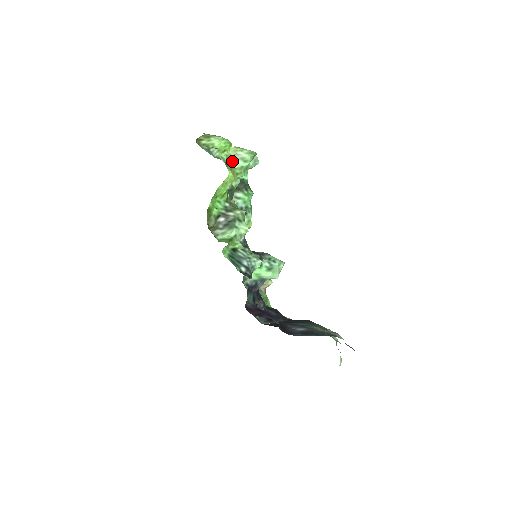
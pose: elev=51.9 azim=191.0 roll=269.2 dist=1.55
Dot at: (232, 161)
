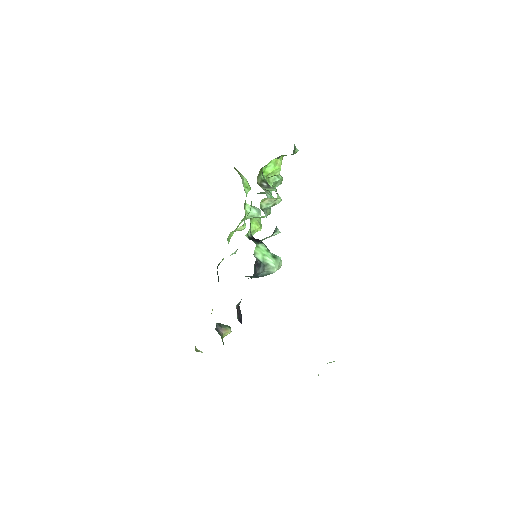
Dot at: occluded
